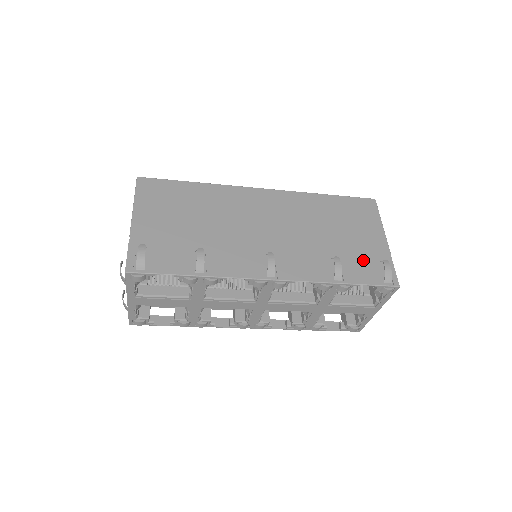
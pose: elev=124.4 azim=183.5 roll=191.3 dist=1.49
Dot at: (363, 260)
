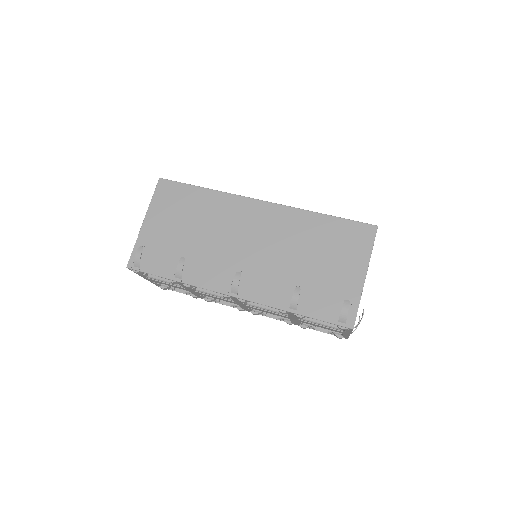
Dot at: (328, 294)
